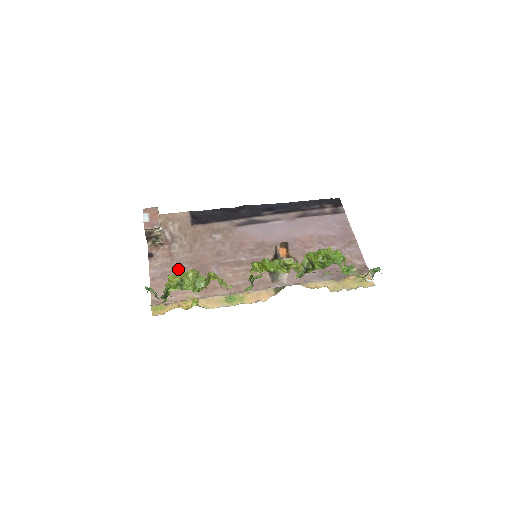
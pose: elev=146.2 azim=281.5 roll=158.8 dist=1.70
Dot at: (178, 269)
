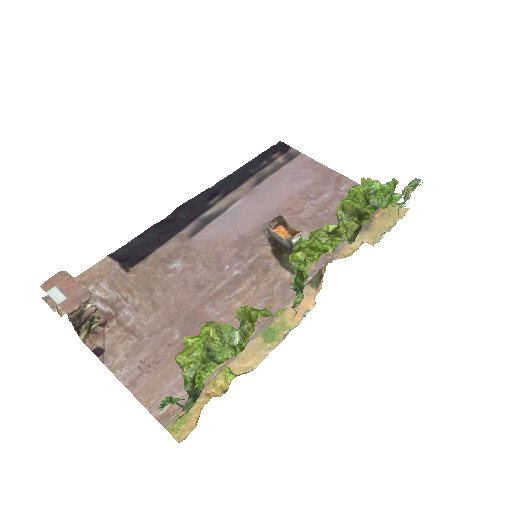
Dot at: (159, 344)
